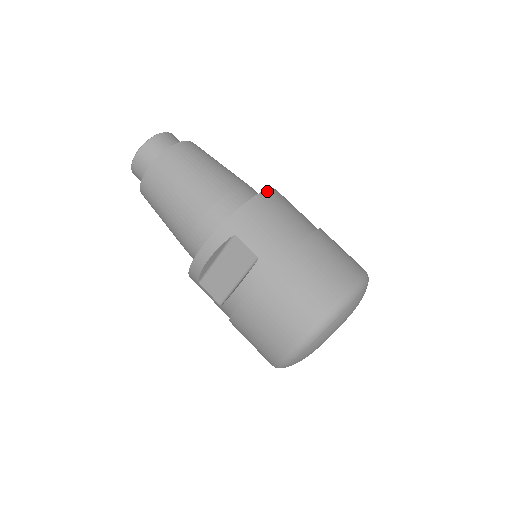
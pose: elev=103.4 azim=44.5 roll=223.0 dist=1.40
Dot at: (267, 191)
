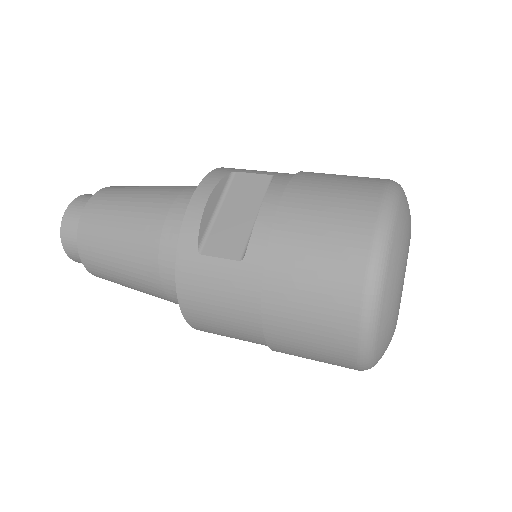
Dot at: occluded
